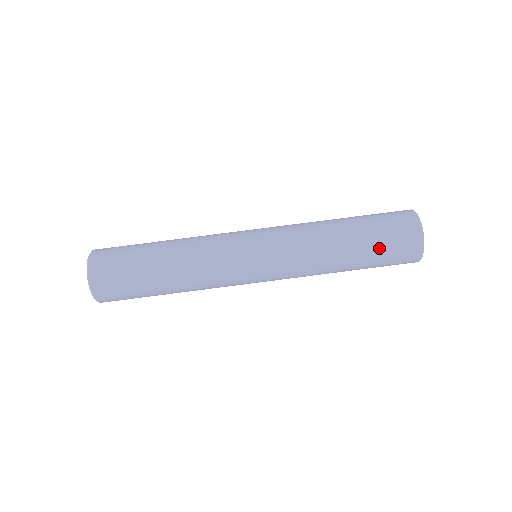
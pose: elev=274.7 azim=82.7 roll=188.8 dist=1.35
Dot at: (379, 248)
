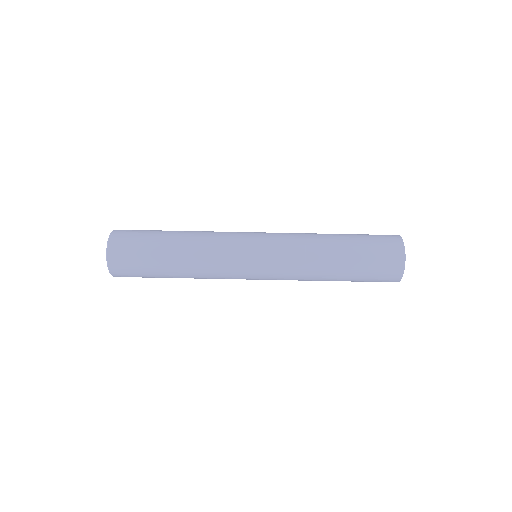
Dot at: (365, 264)
